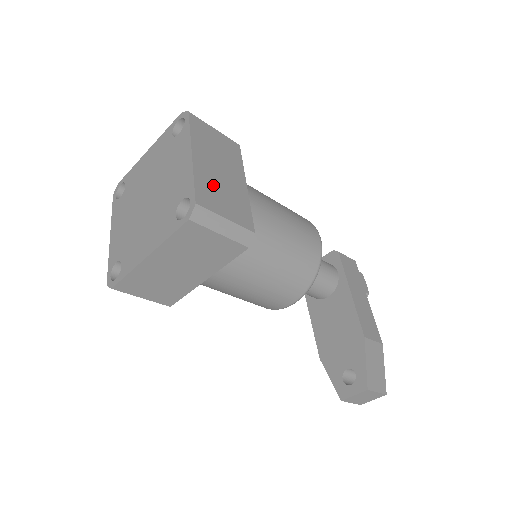
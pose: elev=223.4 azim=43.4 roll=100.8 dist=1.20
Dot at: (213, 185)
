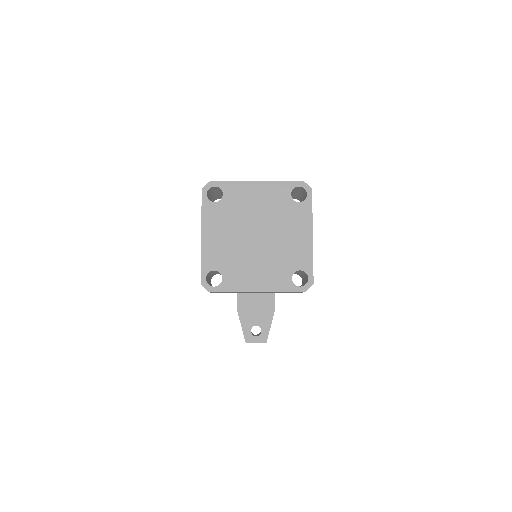
Dot at: occluded
